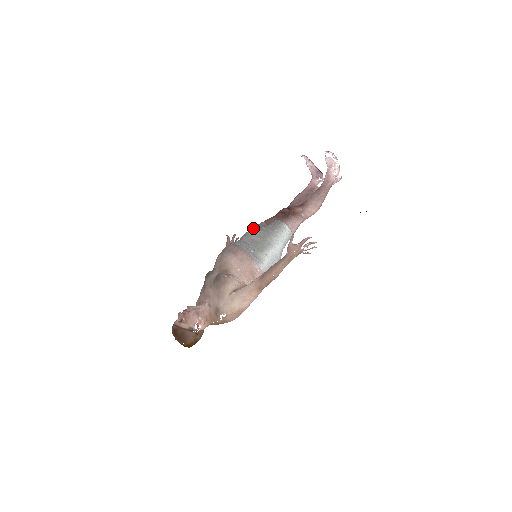
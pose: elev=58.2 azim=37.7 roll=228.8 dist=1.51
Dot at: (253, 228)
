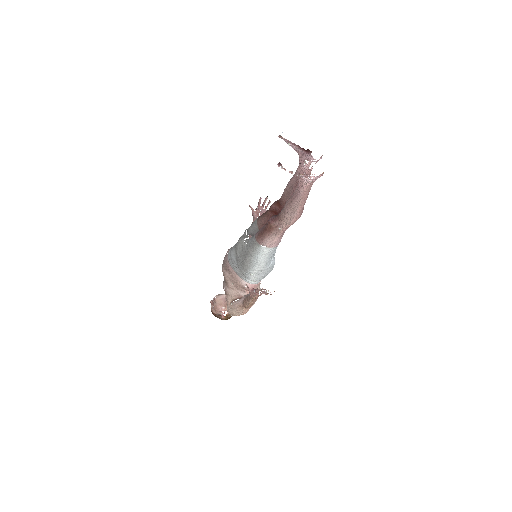
Dot at: (241, 239)
